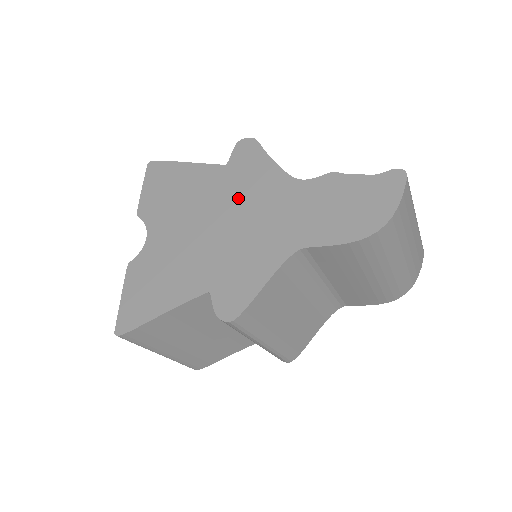
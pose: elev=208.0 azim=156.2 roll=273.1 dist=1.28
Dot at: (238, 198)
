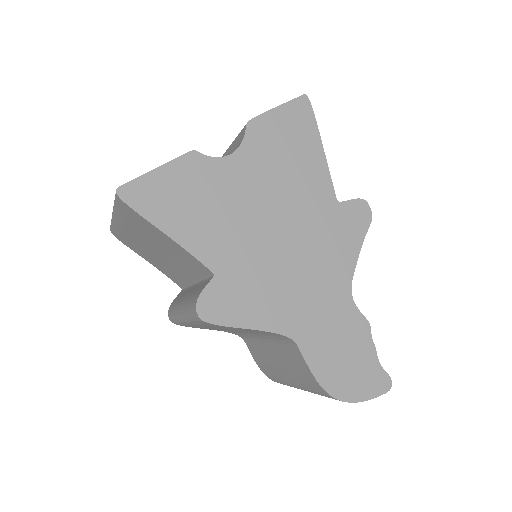
Dot at: (312, 240)
